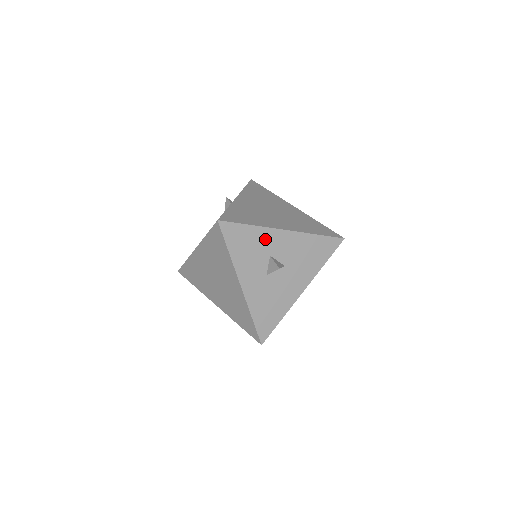
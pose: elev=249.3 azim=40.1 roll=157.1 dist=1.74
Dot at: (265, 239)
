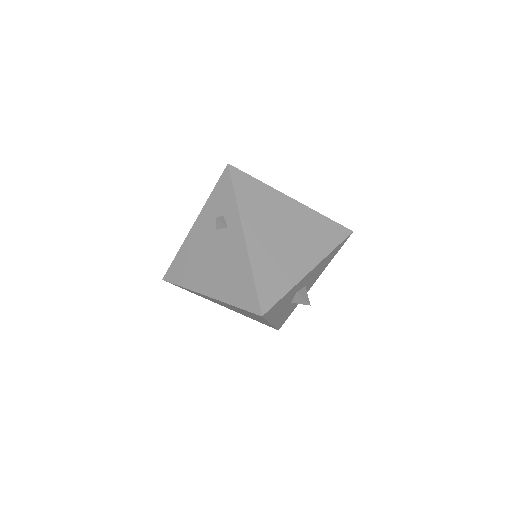
Dot at: (295, 289)
